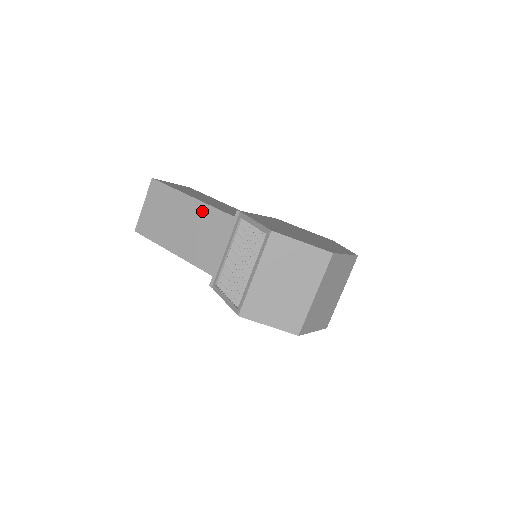
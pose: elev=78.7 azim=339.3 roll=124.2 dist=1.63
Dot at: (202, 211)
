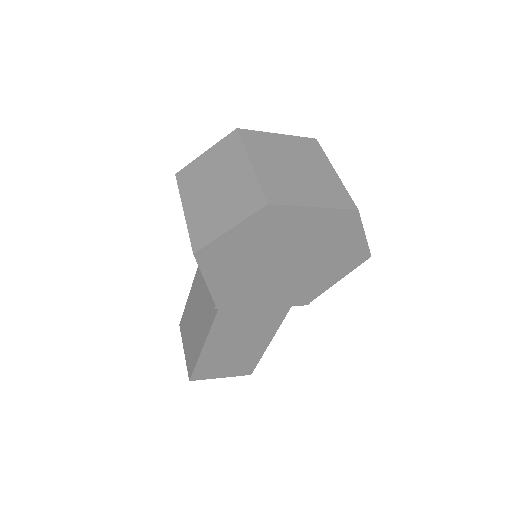
Dot at: (197, 281)
